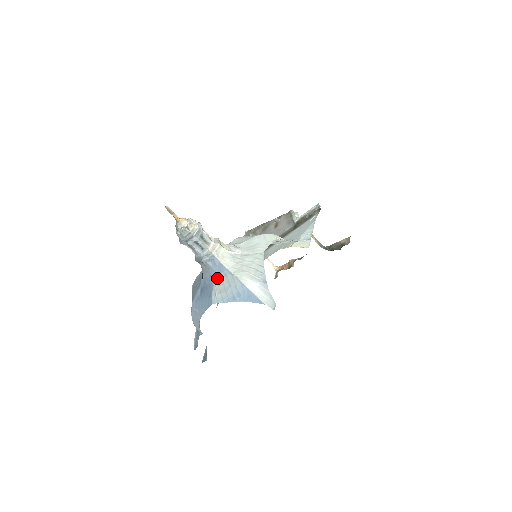
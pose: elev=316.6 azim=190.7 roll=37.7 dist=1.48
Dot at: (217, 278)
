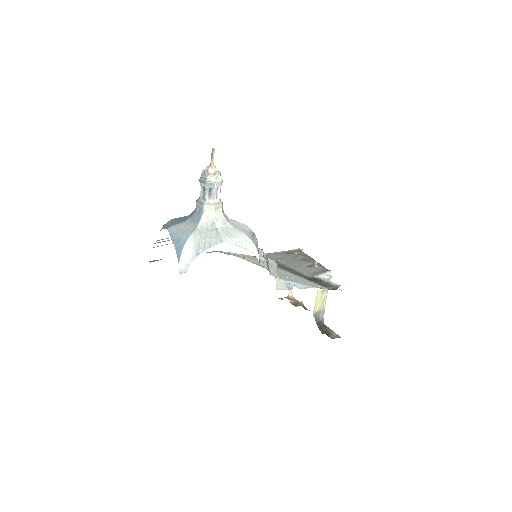
Dot at: (190, 221)
